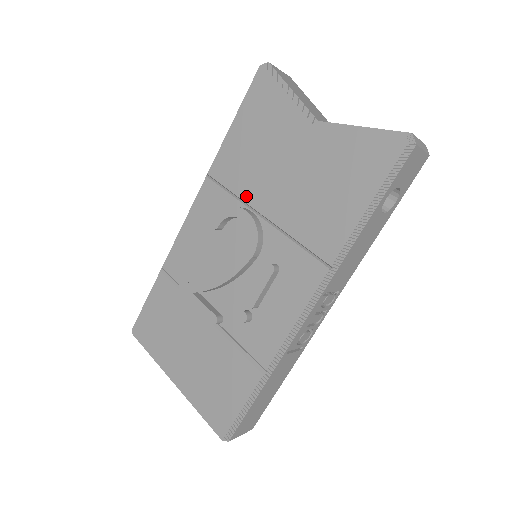
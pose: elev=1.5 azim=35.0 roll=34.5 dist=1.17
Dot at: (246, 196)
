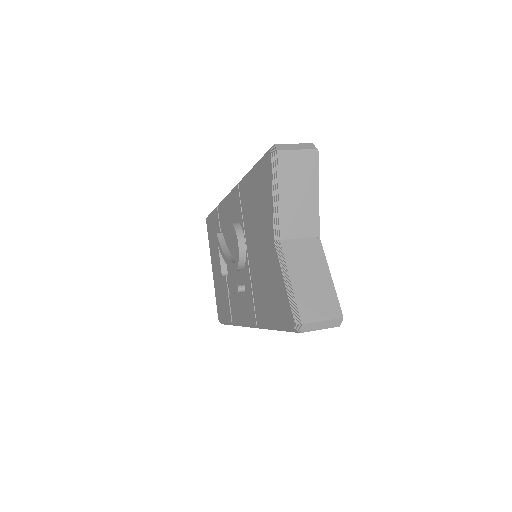
Dot at: (246, 229)
